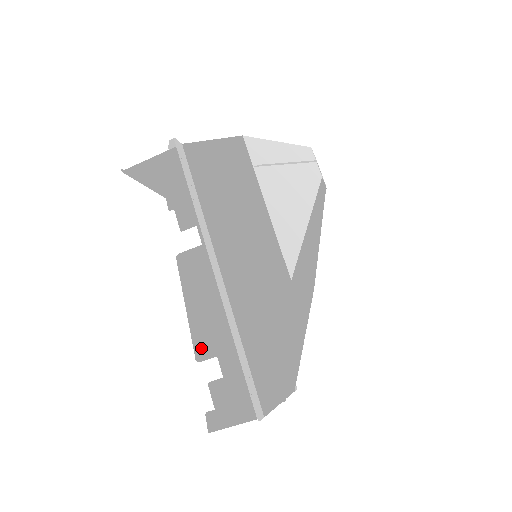
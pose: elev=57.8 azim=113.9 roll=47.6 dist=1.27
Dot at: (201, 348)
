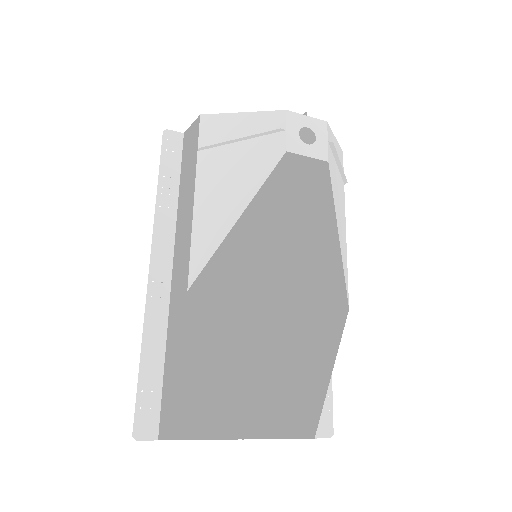
Dot at: occluded
